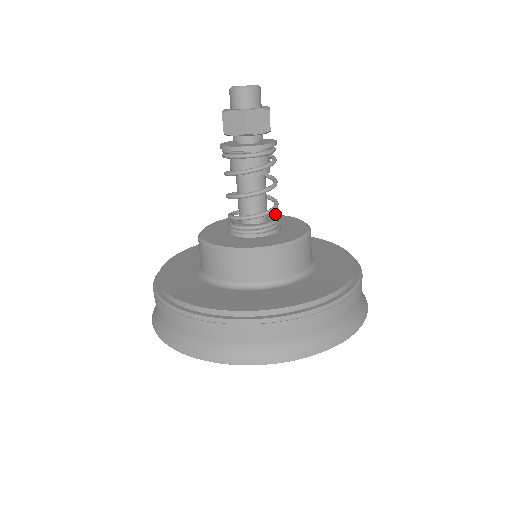
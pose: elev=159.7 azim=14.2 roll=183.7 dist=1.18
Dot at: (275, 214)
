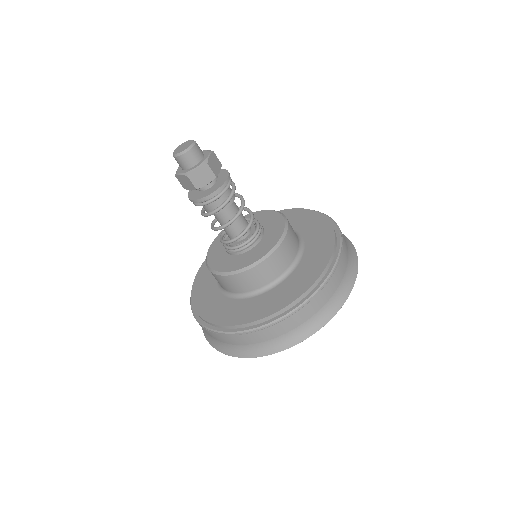
Dot at: (256, 224)
